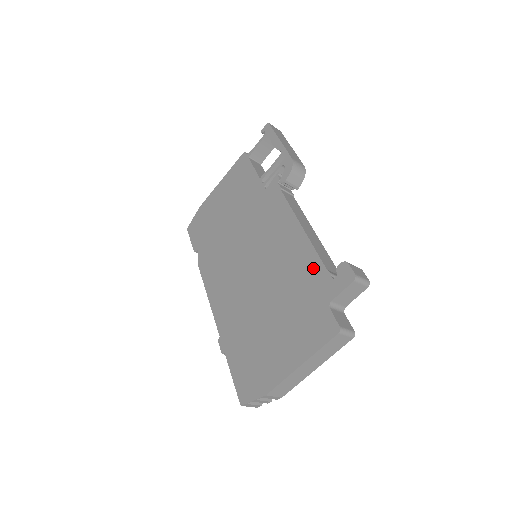
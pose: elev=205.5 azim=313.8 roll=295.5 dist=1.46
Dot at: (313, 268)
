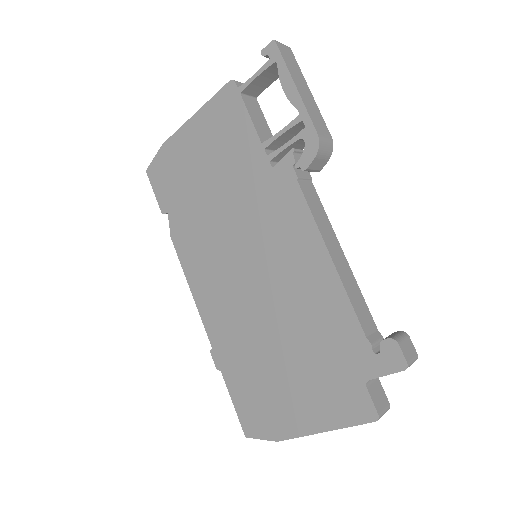
Dot at: (346, 326)
